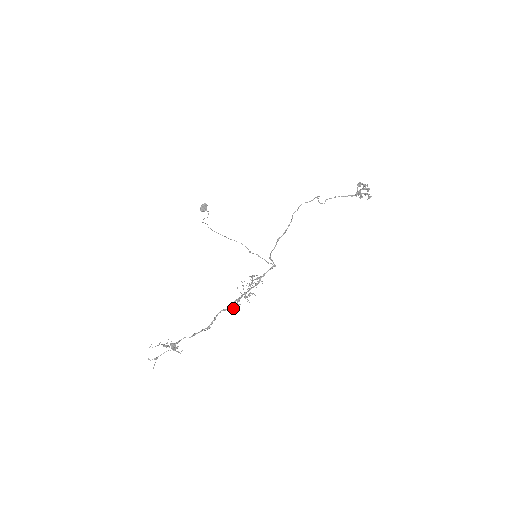
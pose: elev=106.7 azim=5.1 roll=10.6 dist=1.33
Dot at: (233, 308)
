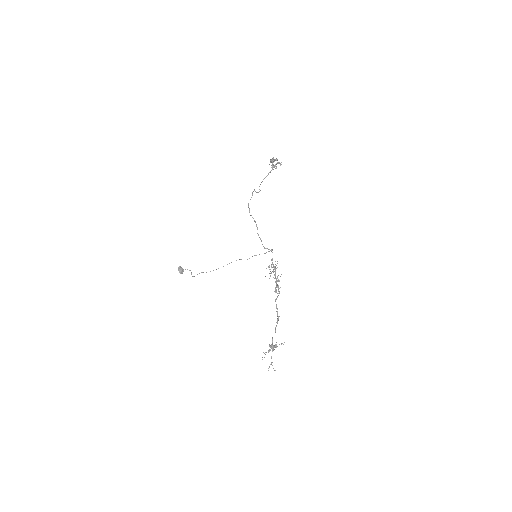
Dot at: (279, 293)
